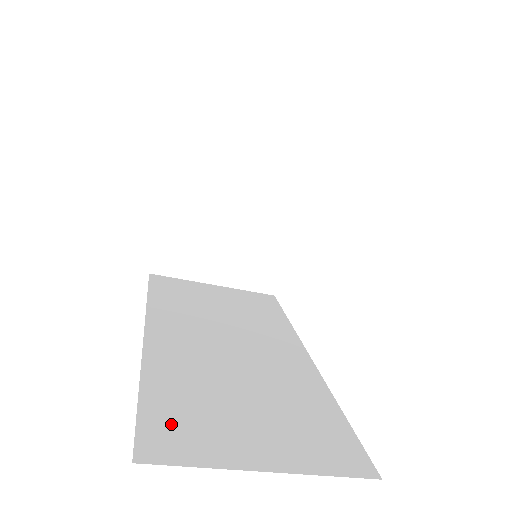
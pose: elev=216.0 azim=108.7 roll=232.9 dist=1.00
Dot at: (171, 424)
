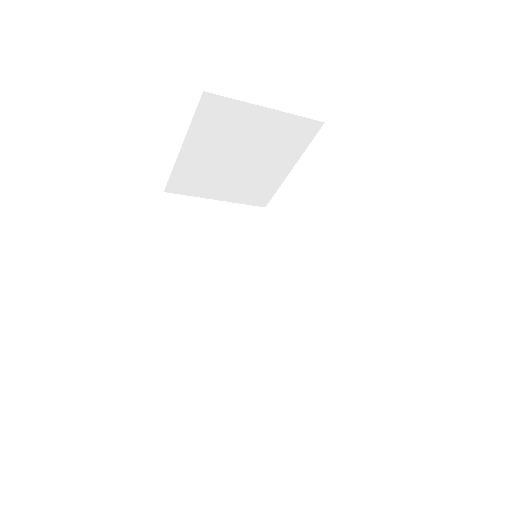
Dot at: (193, 381)
